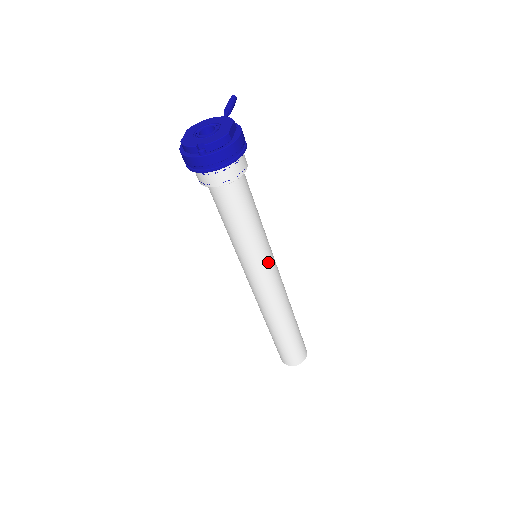
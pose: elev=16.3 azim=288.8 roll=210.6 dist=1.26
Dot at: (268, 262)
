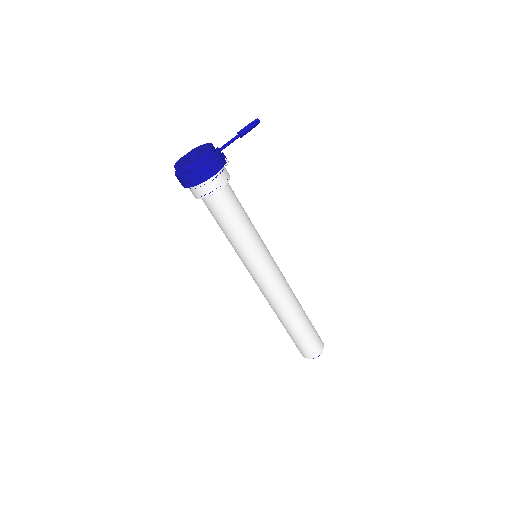
Dot at: (257, 264)
